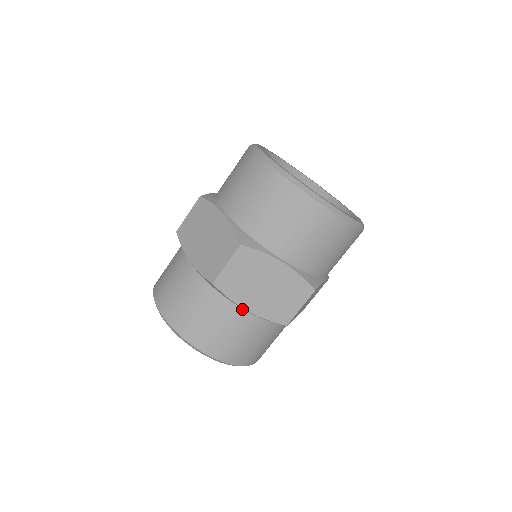
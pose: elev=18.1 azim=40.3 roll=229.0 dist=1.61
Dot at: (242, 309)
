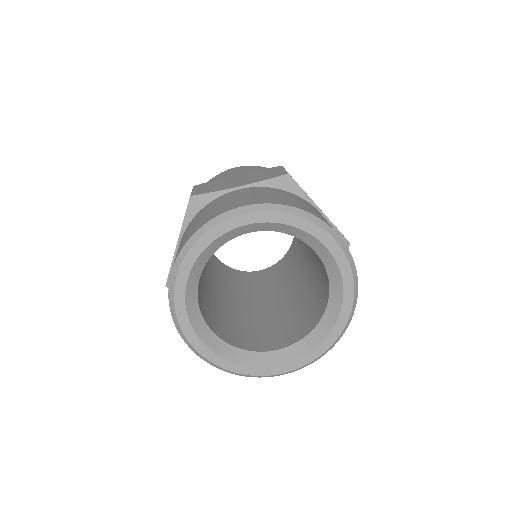
Dot at: (318, 211)
